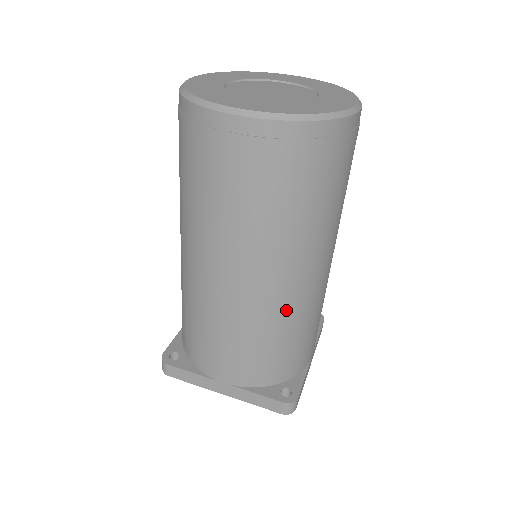
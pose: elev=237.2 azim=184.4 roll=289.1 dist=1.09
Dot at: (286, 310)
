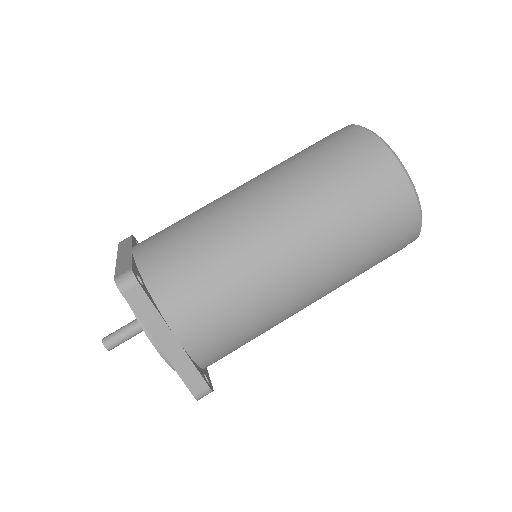
Dot at: (283, 316)
